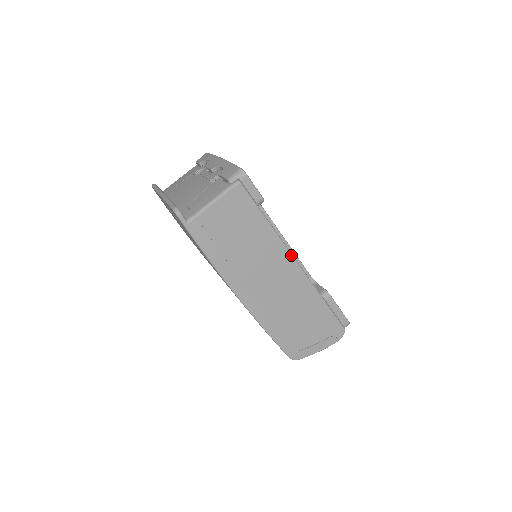
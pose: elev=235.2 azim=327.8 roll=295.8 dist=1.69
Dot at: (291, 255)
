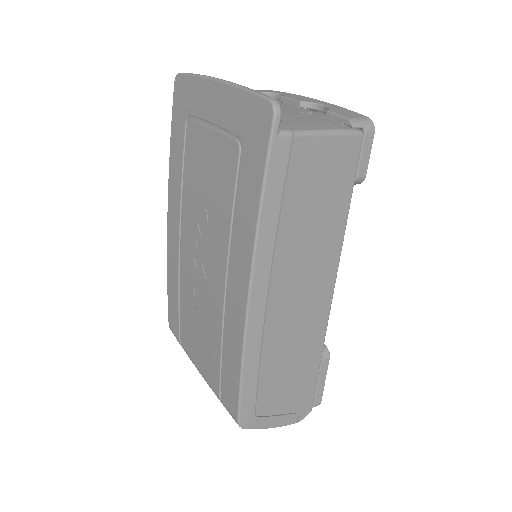
Dot at: (336, 276)
